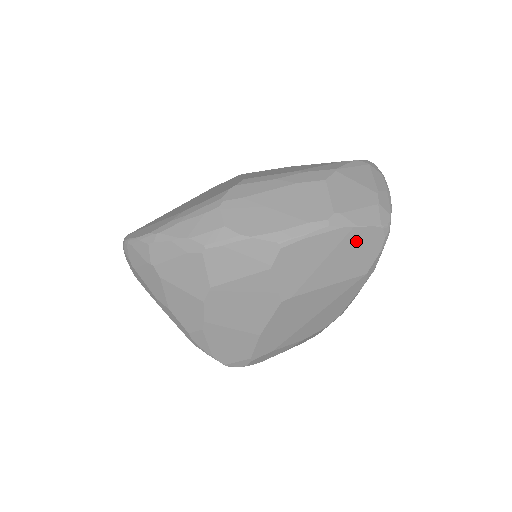
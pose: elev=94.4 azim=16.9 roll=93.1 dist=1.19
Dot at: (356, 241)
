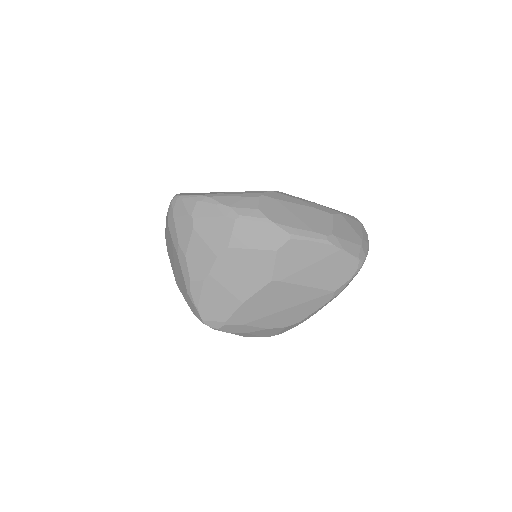
Dot at: (339, 261)
